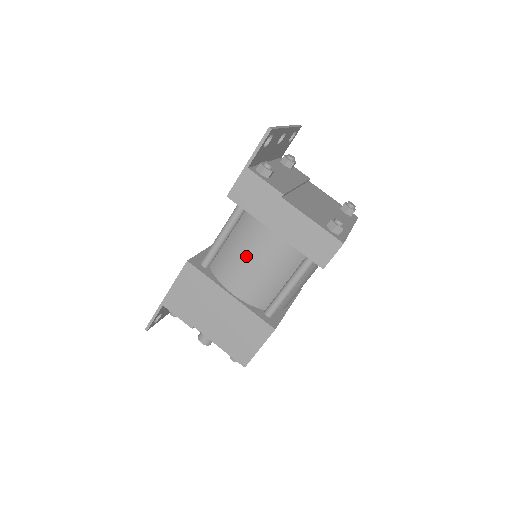
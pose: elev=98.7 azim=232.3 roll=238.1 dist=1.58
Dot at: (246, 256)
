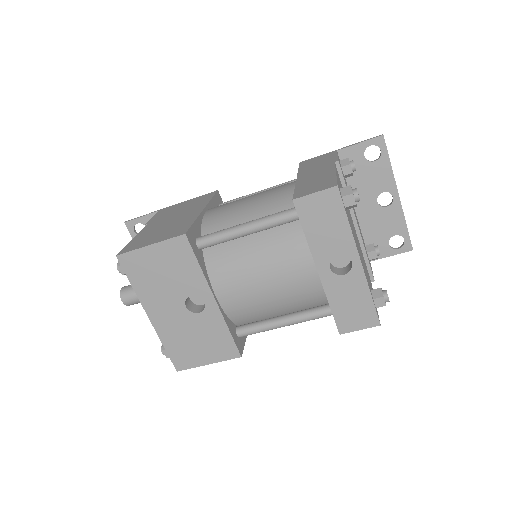
Dot at: (254, 194)
